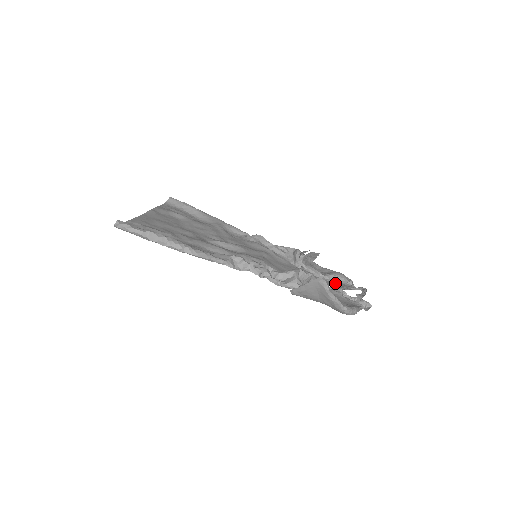
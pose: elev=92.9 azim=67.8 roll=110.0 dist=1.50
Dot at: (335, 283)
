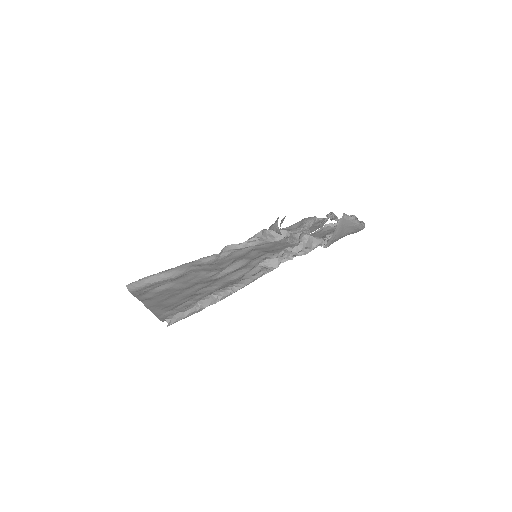
Dot at: (311, 227)
